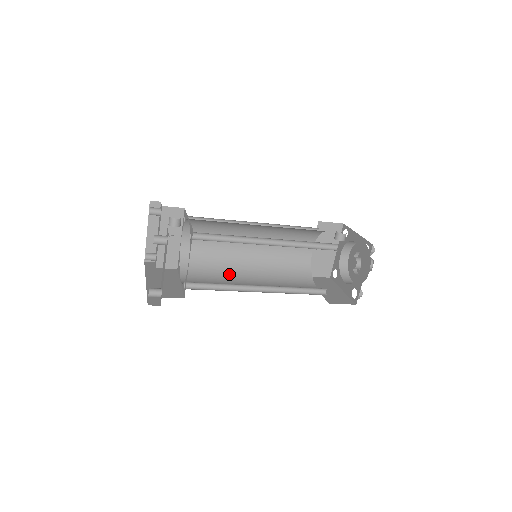
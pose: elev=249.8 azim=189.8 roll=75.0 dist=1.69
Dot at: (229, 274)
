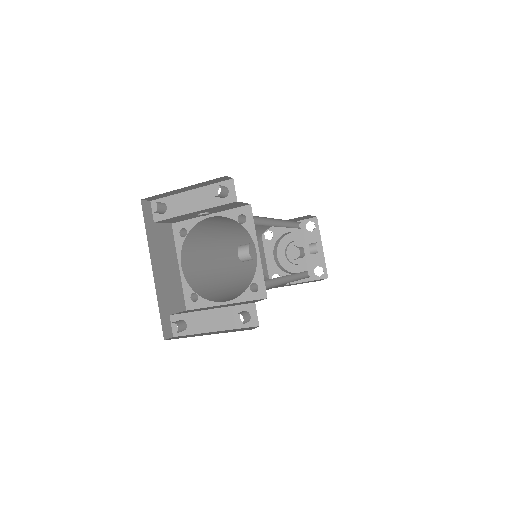
Dot at: (215, 246)
